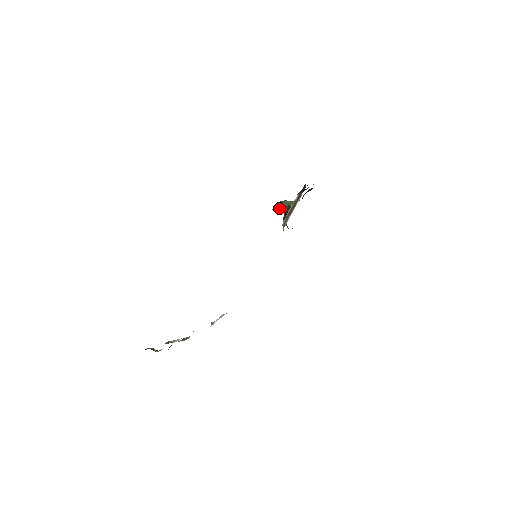
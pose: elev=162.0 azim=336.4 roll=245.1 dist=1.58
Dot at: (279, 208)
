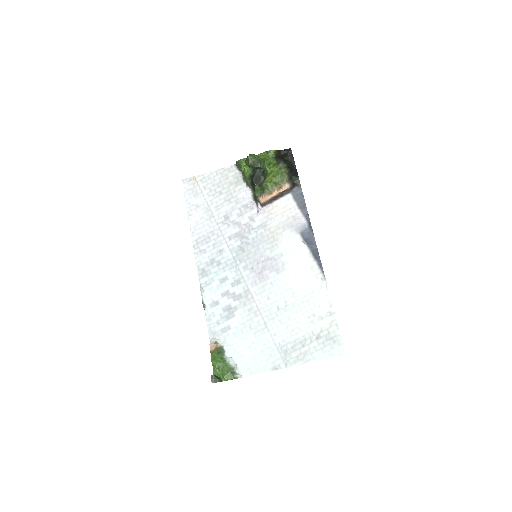
Dot at: (305, 243)
